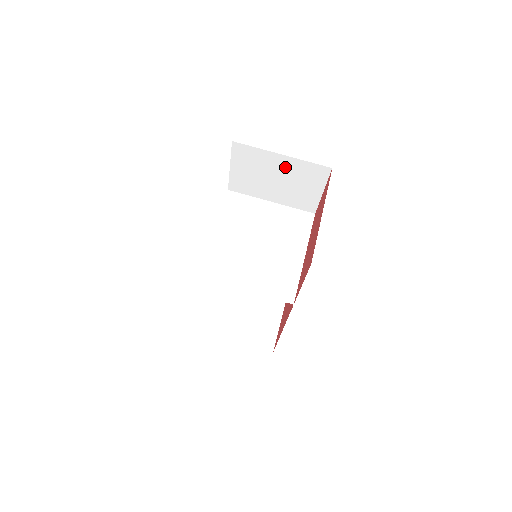
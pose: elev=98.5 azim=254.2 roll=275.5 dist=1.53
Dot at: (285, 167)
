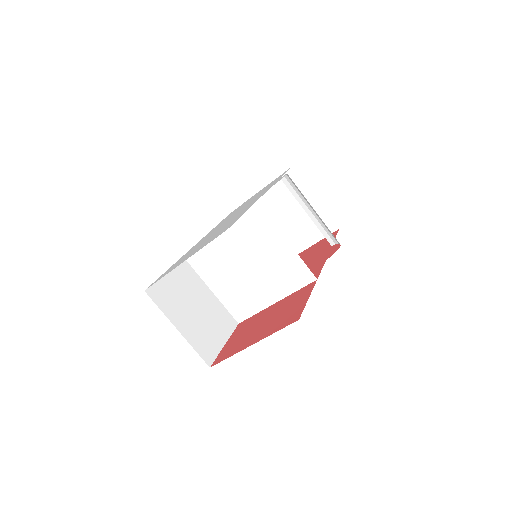
Dot at: occluded
